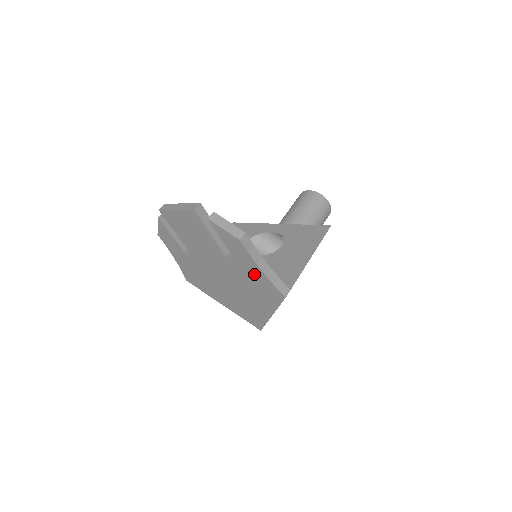
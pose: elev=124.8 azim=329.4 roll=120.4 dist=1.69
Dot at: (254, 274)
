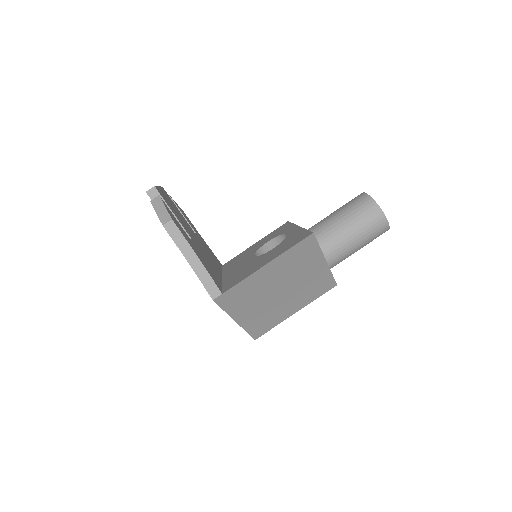
Dot at: occluded
